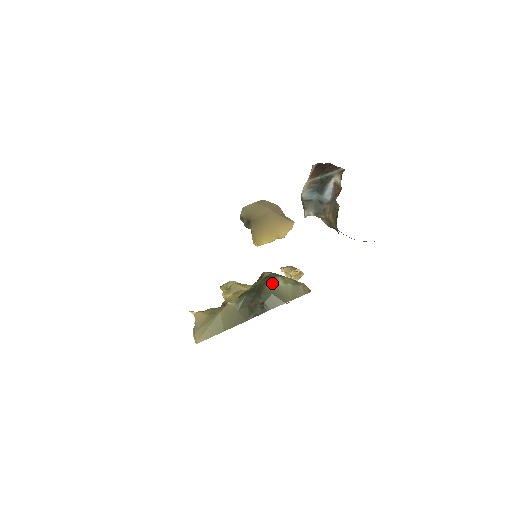
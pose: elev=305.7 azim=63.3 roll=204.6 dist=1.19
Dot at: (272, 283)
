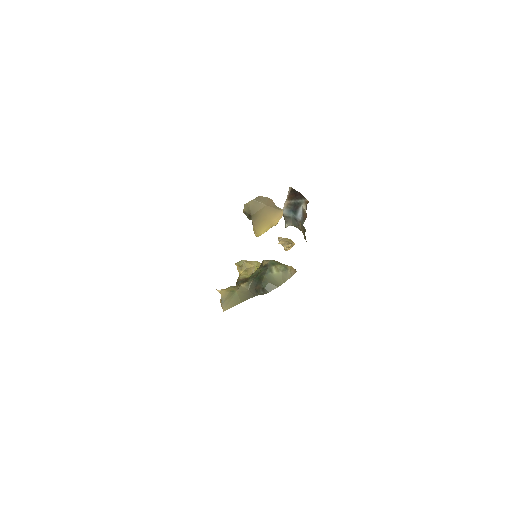
Dot at: (268, 273)
